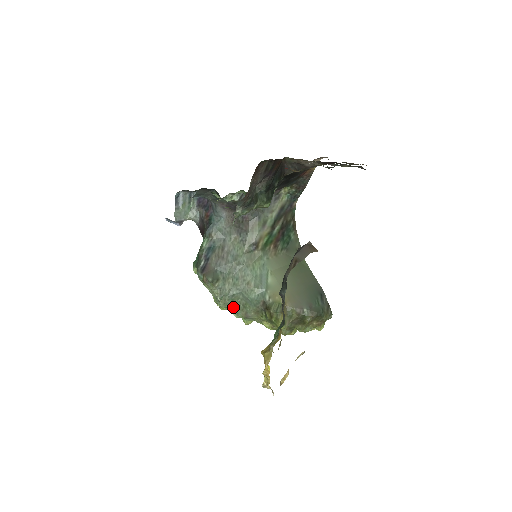
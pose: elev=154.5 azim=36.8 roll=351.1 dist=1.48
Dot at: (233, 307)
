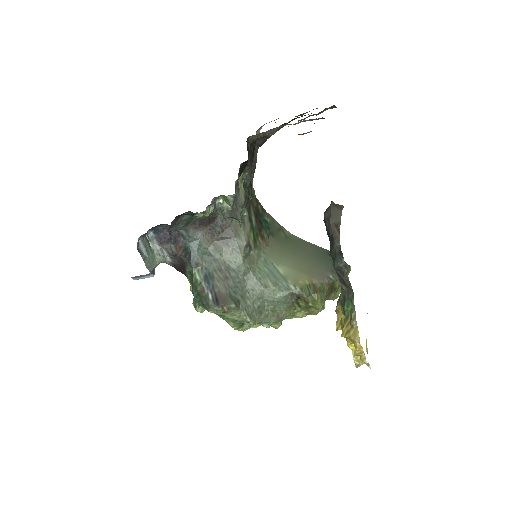
Dot at: (263, 319)
